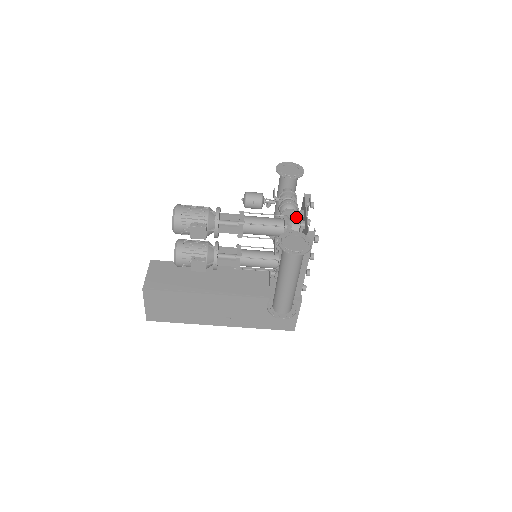
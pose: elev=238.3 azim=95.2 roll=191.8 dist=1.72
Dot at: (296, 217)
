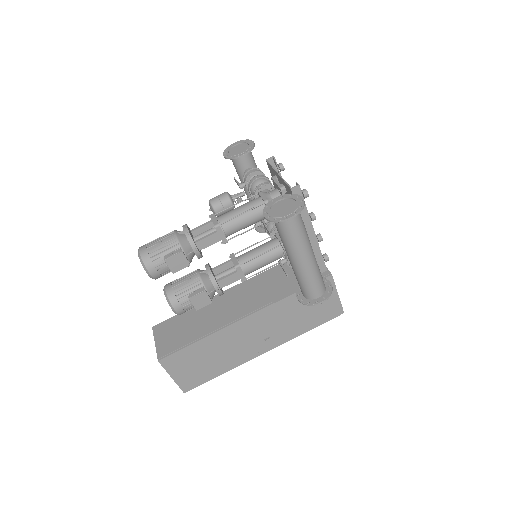
Dot at: (272, 189)
